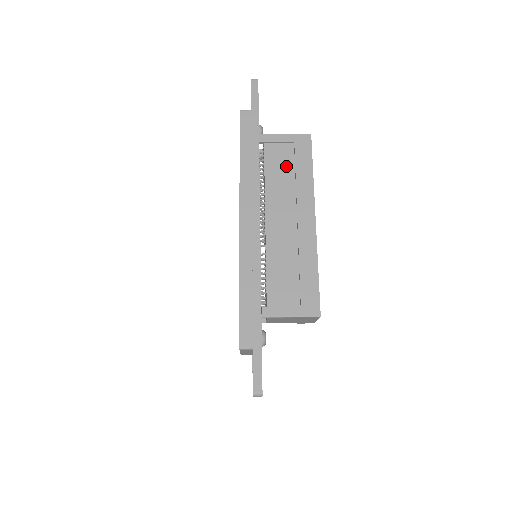
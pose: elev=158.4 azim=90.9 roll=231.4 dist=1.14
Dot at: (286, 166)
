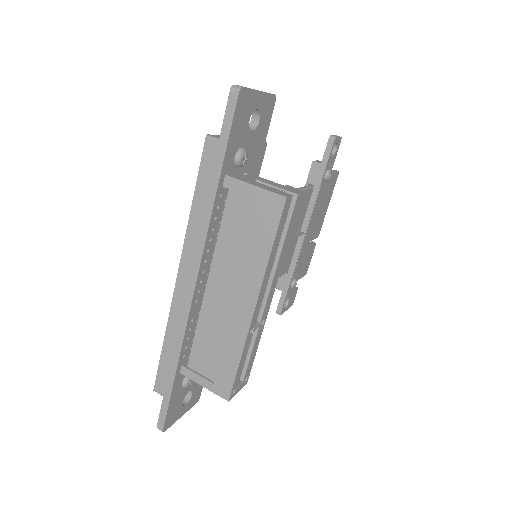
Dot at: (245, 229)
